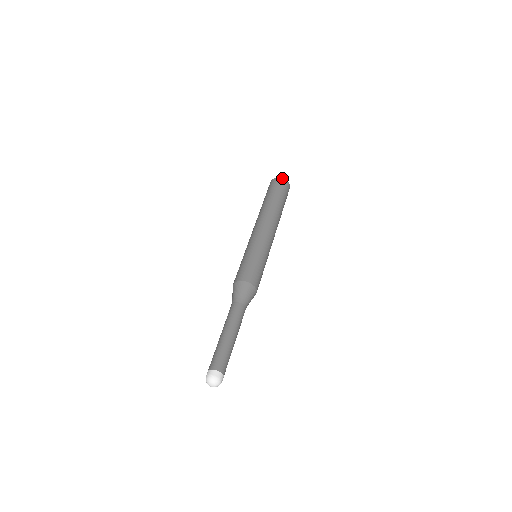
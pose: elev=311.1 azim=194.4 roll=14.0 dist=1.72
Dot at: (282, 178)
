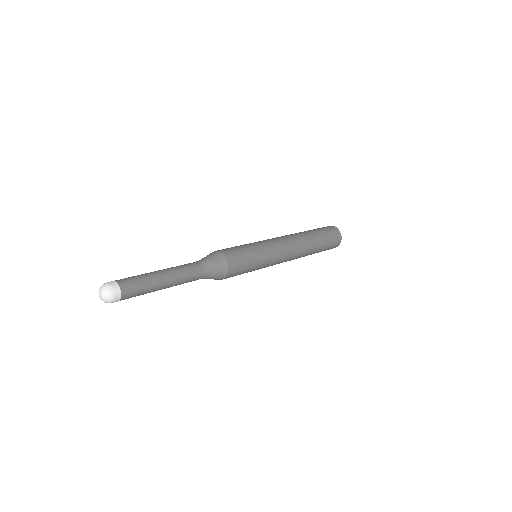
Dot at: occluded
